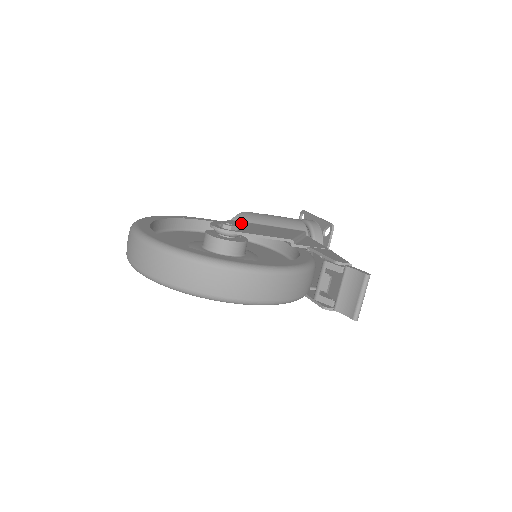
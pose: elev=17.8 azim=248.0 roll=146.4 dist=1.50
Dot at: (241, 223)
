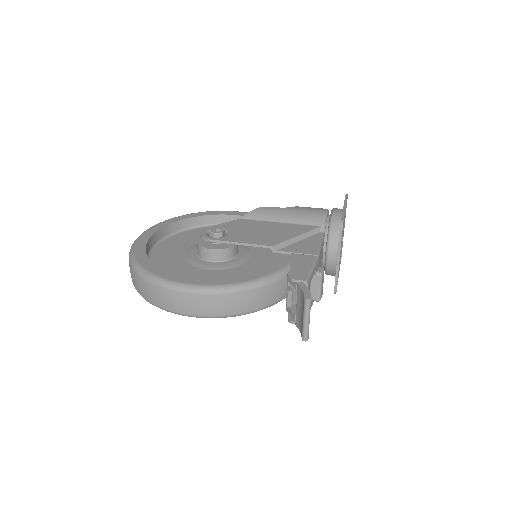
Dot at: (245, 223)
